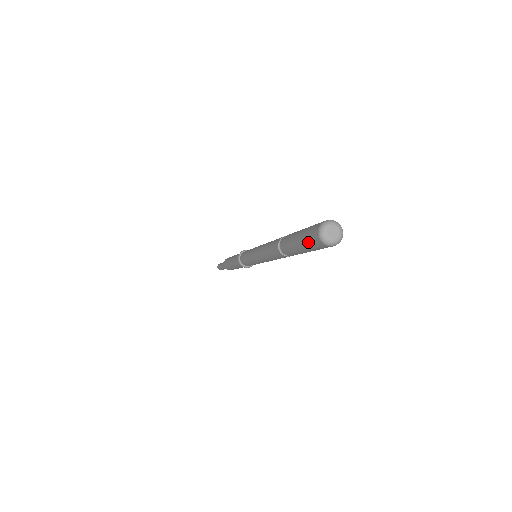
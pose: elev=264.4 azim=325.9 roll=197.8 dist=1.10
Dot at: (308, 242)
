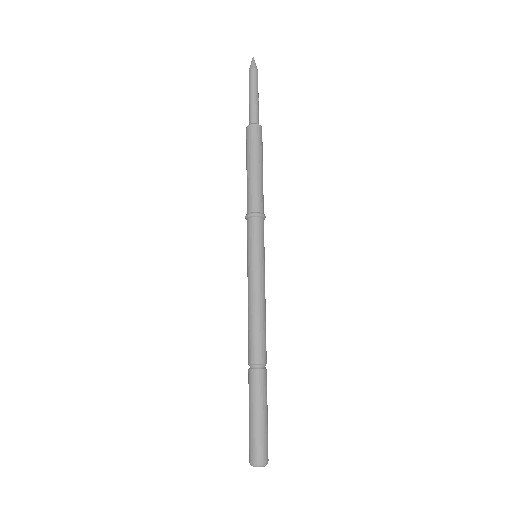
Dot at: occluded
